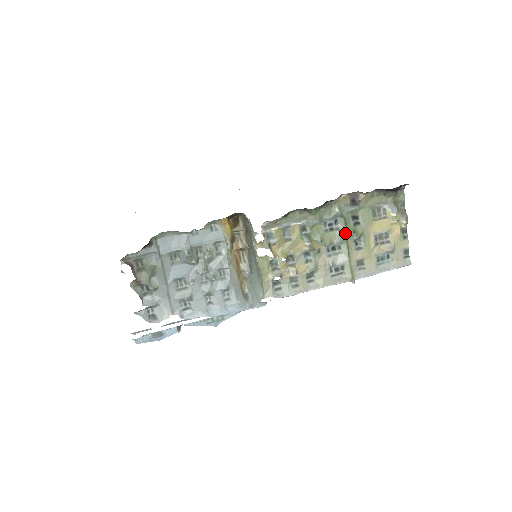
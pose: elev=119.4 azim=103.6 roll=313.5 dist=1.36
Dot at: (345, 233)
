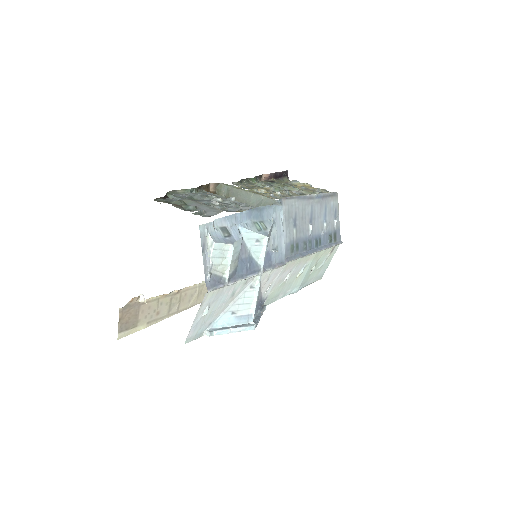
Dot at: (283, 186)
